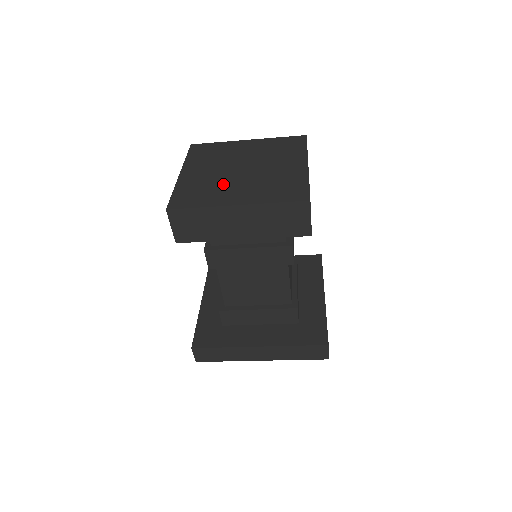
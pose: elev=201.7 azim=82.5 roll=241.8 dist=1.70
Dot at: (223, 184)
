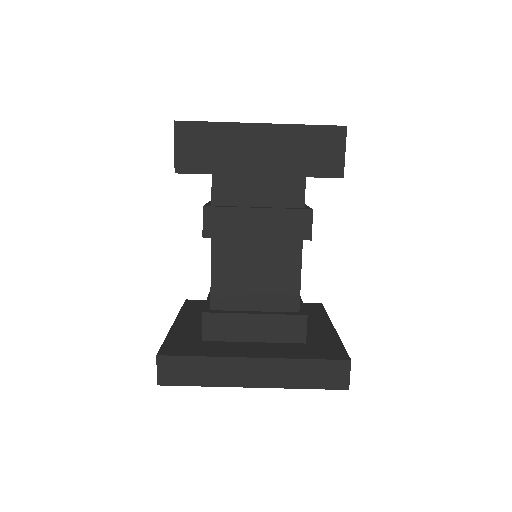
Dot at: occluded
